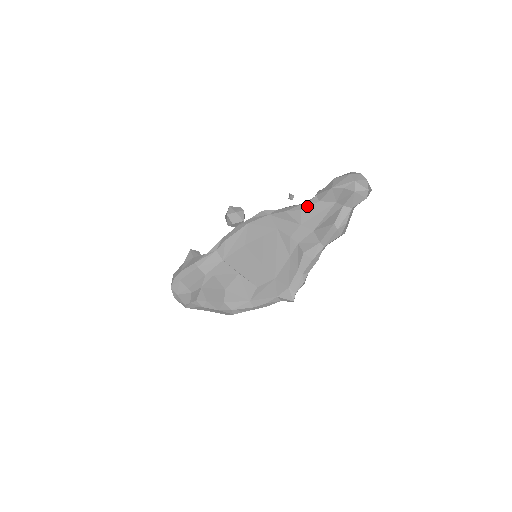
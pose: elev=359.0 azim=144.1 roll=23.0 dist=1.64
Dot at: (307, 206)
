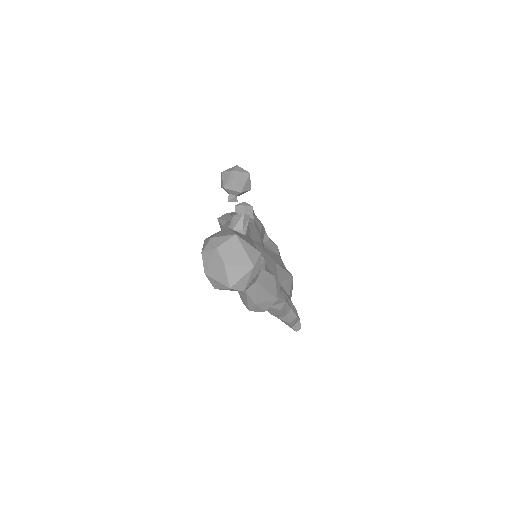
Dot at: occluded
